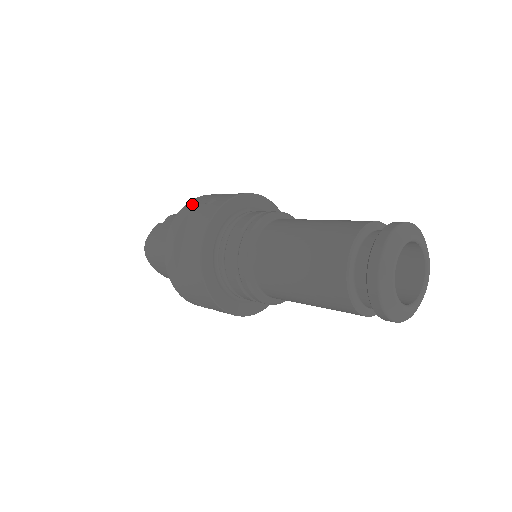
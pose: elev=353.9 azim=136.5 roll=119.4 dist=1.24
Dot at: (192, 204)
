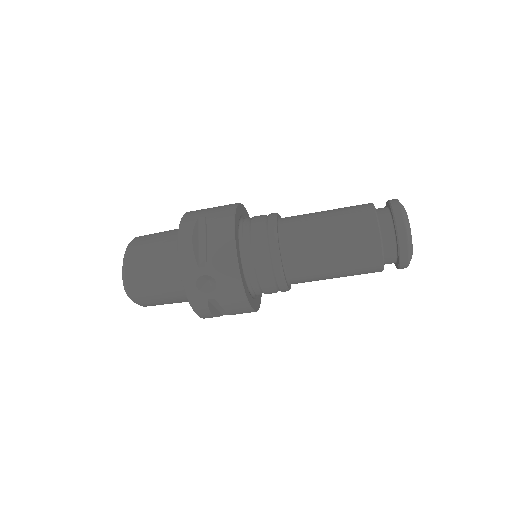
Dot at: occluded
